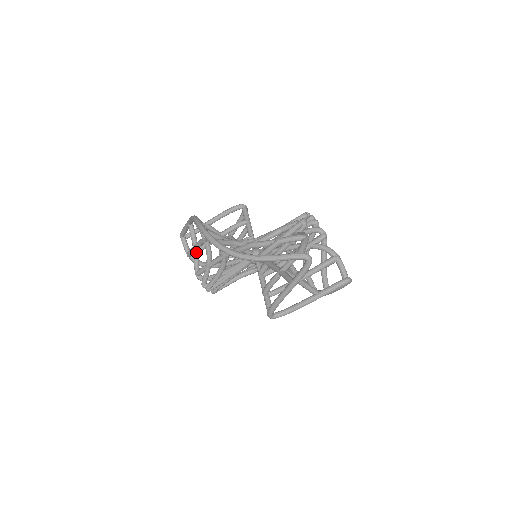
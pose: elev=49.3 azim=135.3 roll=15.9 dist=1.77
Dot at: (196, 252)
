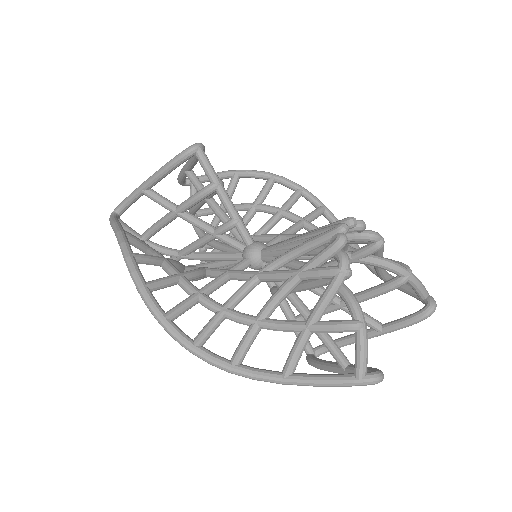
Dot at: occluded
